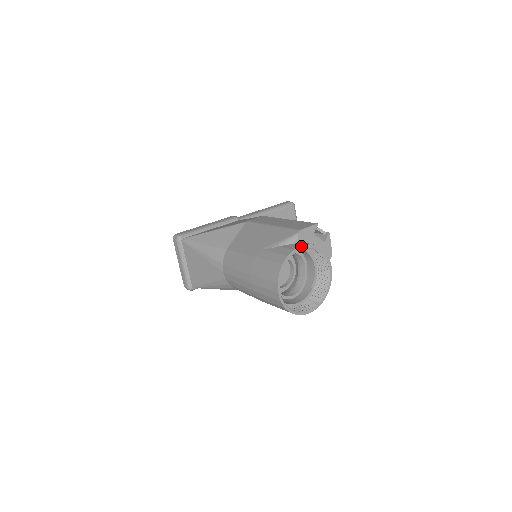
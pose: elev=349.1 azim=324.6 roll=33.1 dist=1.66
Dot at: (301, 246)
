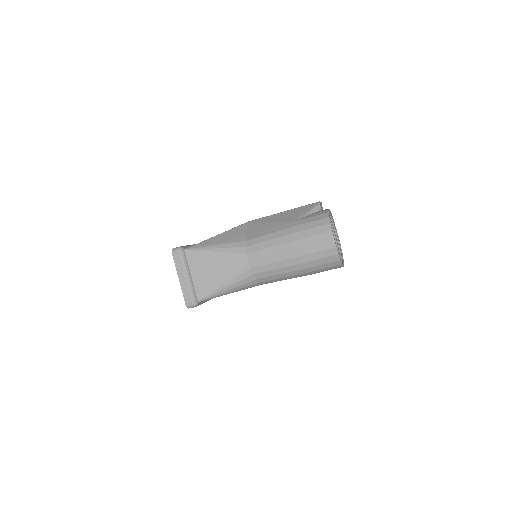
Dot at: (329, 209)
